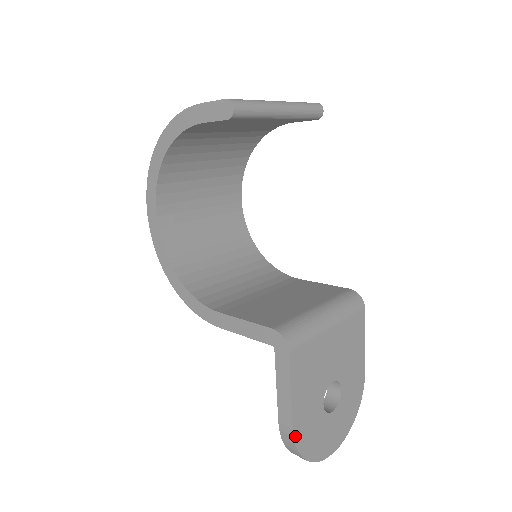
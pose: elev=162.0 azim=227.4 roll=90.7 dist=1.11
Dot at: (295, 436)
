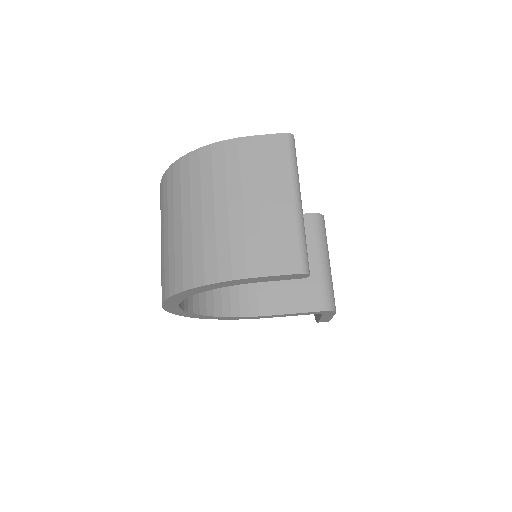
Dot at: occluded
